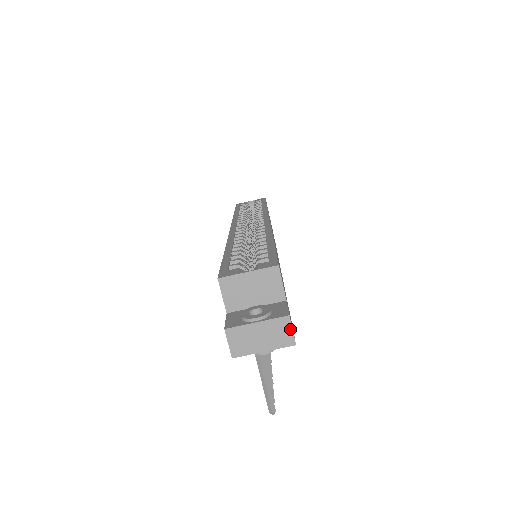
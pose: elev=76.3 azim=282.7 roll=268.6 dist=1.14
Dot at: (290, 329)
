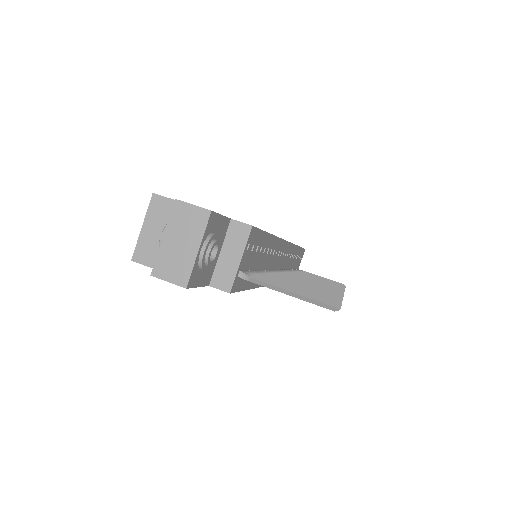
Dot at: (190, 207)
